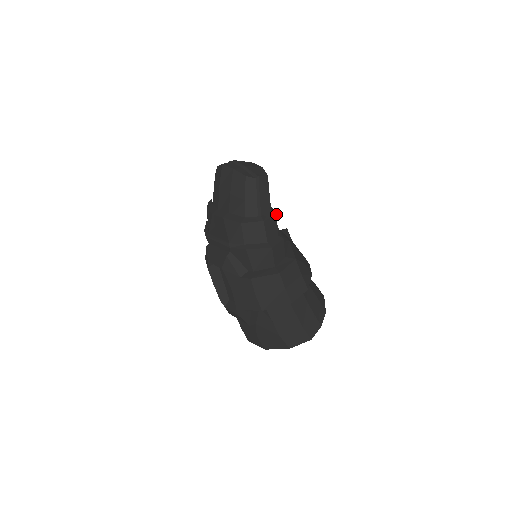
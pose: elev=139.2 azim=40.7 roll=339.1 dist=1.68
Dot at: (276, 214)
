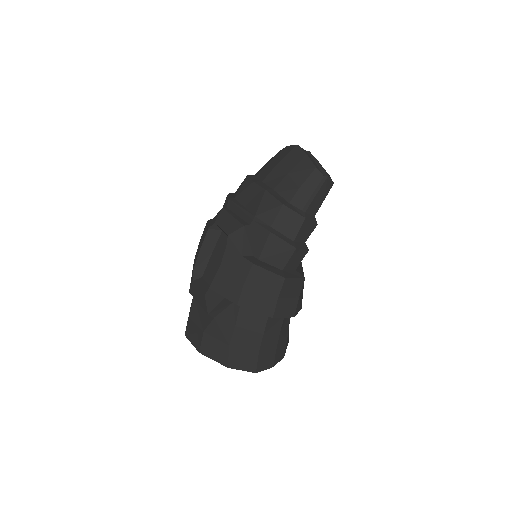
Dot at: occluded
